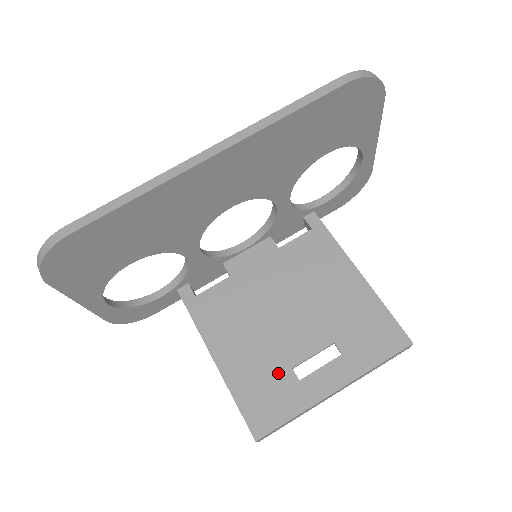
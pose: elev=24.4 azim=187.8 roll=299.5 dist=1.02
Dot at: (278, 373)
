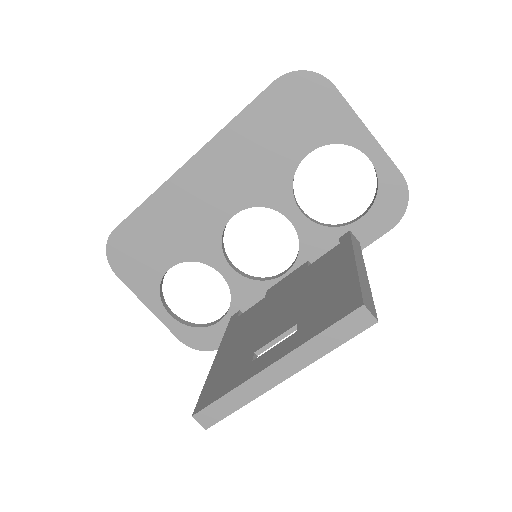
Dot at: (243, 358)
